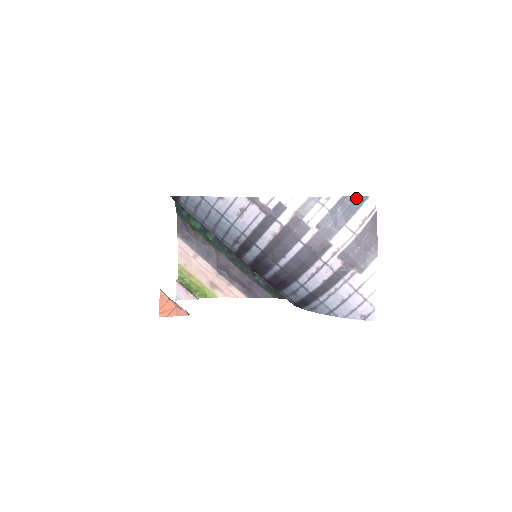
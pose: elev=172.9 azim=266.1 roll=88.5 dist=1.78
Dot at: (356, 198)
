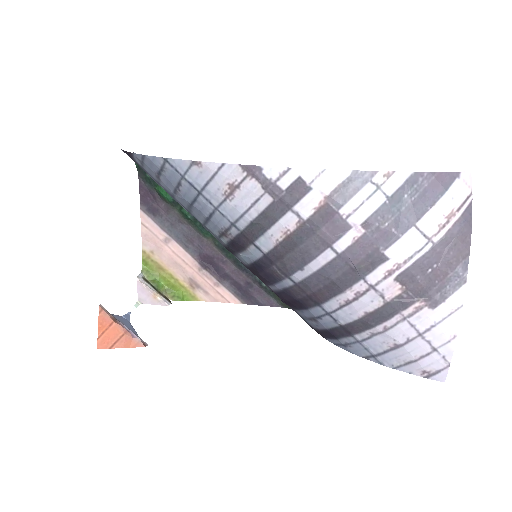
Dot at: (439, 175)
